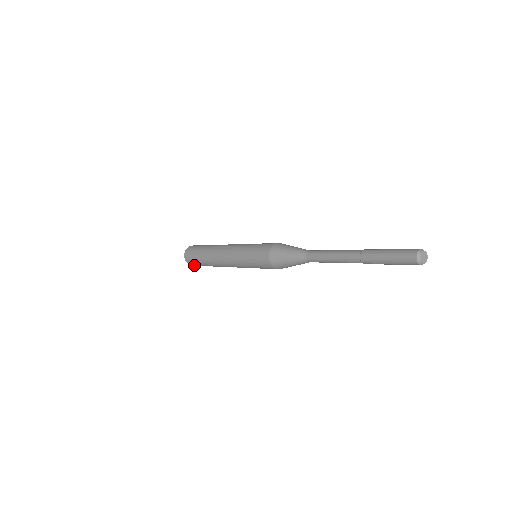
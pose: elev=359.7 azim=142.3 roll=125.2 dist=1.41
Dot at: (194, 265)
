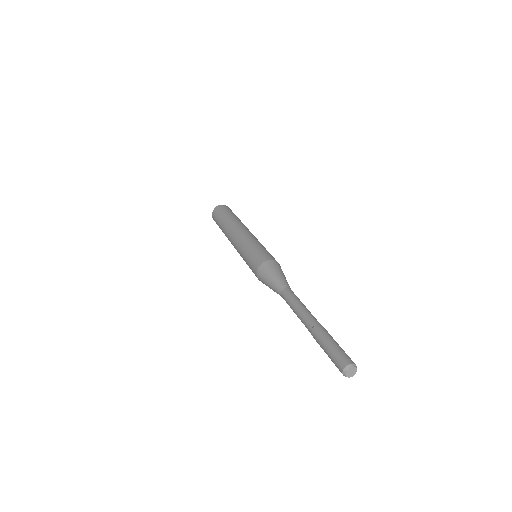
Dot at: occluded
